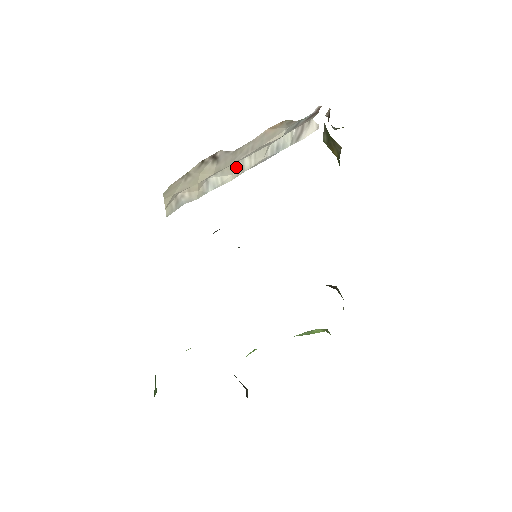
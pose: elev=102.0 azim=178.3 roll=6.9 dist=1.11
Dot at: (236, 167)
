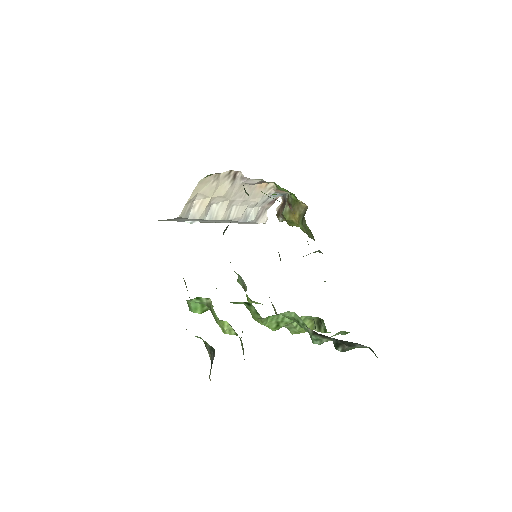
Dot at: (228, 208)
